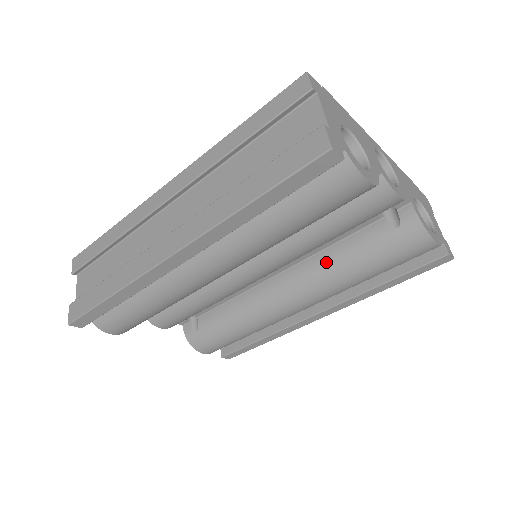
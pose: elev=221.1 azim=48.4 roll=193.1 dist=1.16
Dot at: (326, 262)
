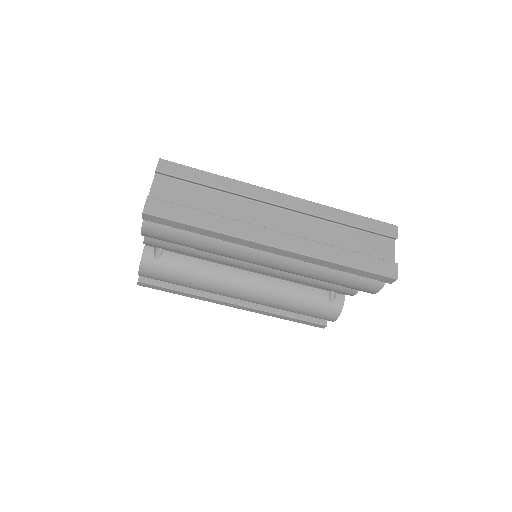
Dot at: (283, 289)
